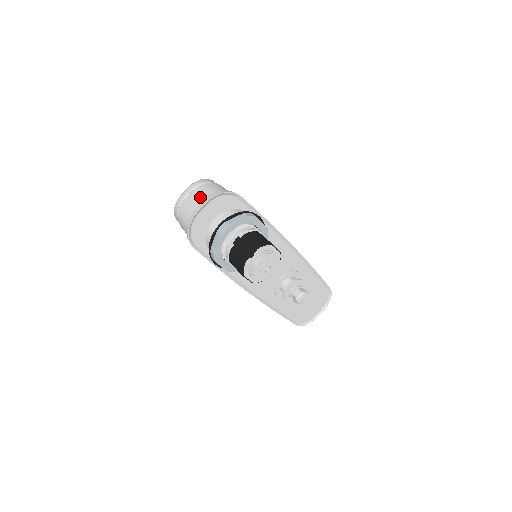
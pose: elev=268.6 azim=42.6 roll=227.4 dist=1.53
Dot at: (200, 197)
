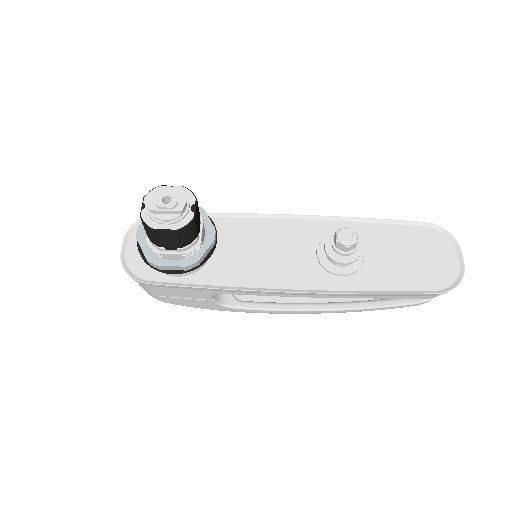
Dot at: occluded
